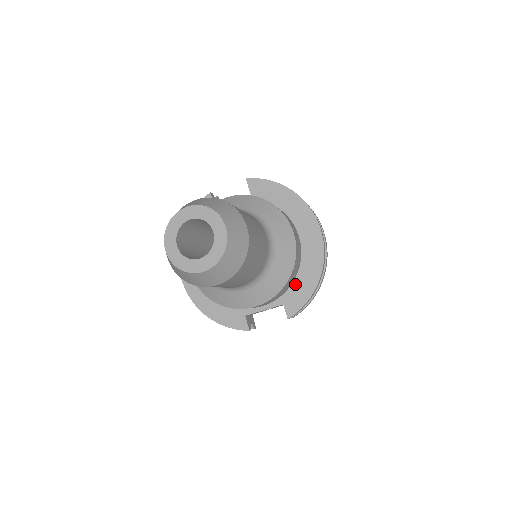
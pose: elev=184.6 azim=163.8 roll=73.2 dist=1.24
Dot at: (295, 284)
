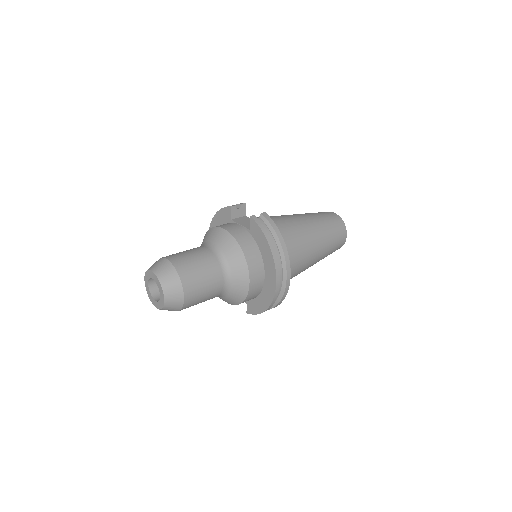
Dot at: (255, 300)
